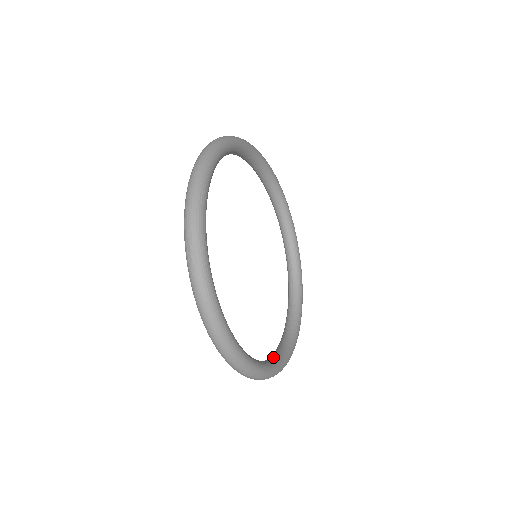
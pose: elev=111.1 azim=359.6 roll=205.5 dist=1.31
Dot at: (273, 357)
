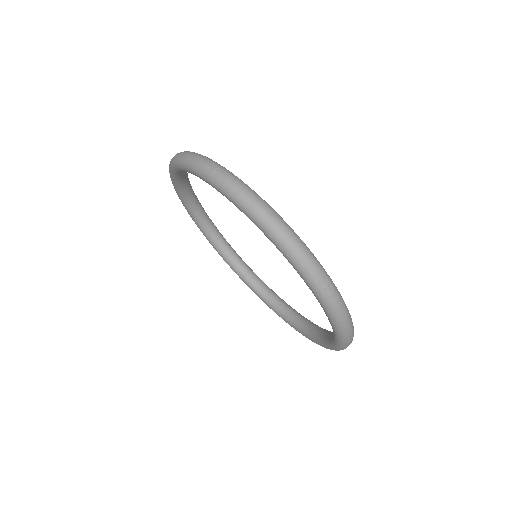
Dot at: (306, 324)
